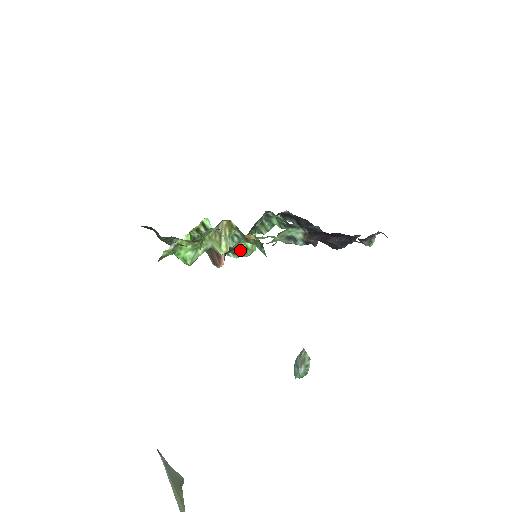
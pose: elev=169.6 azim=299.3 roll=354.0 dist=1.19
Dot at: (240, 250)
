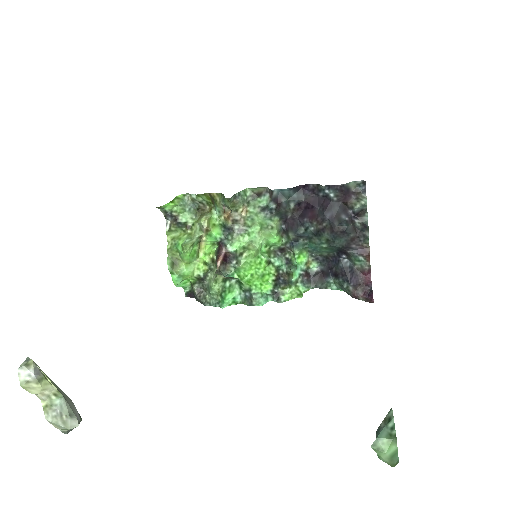
Dot at: (239, 252)
